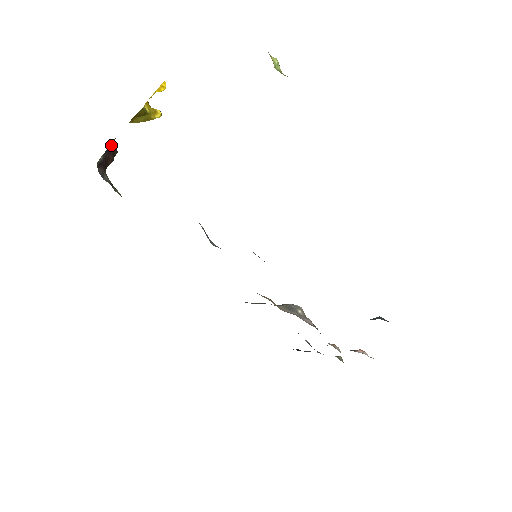
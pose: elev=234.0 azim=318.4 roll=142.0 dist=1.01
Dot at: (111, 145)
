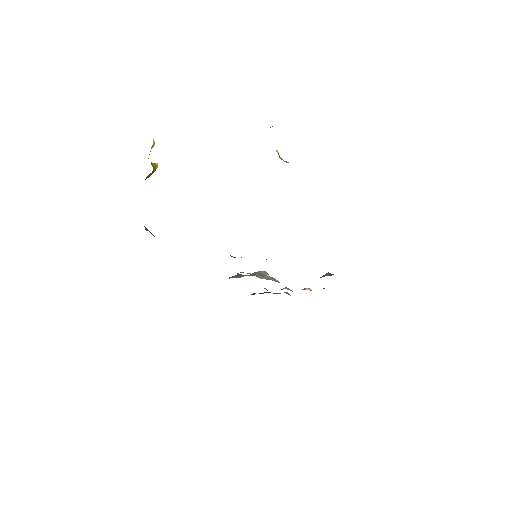
Dot at: occluded
